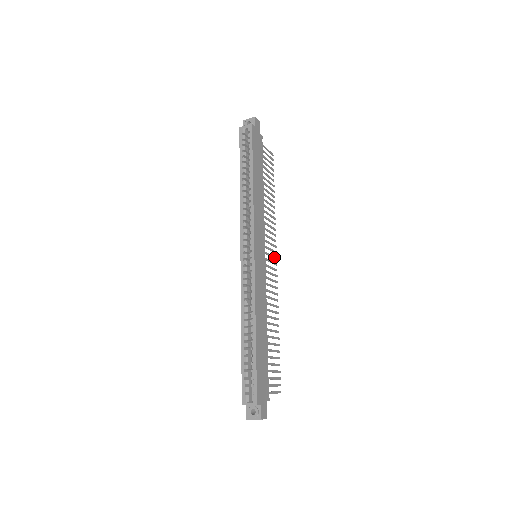
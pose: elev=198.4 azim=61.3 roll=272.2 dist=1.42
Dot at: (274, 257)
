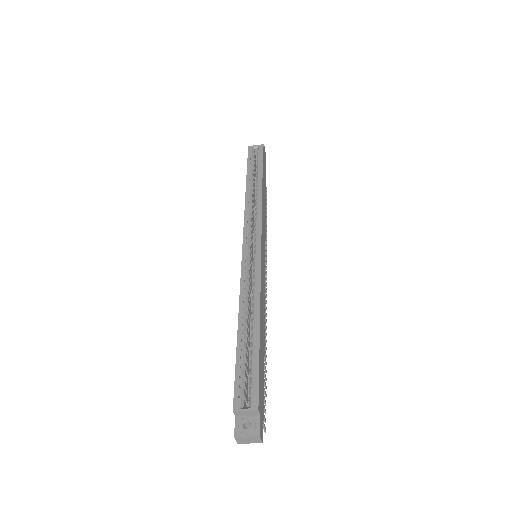
Dot at: occluded
